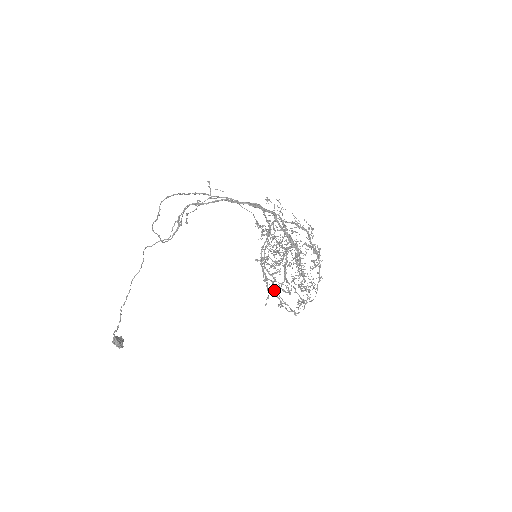
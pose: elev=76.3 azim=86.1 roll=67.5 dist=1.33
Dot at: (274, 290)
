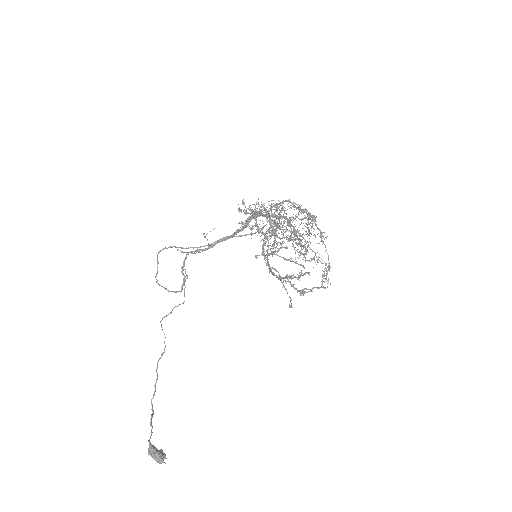
Dot at: (291, 285)
